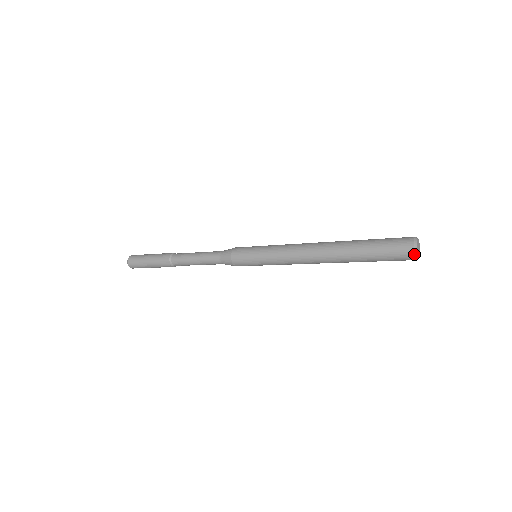
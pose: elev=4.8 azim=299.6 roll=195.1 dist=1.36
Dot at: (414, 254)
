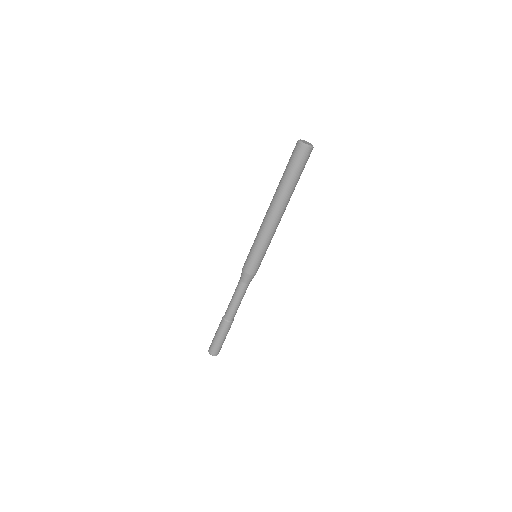
Dot at: (298, 141)
